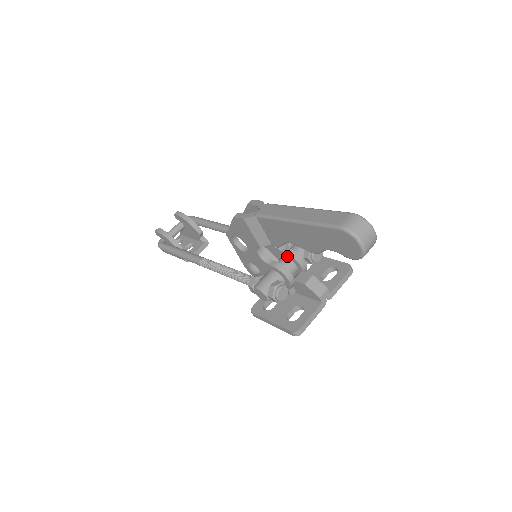
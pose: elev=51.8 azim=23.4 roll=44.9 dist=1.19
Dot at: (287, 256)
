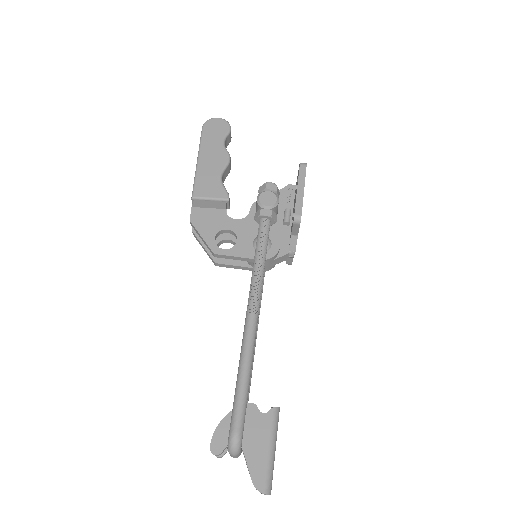
Dot at: occluded
